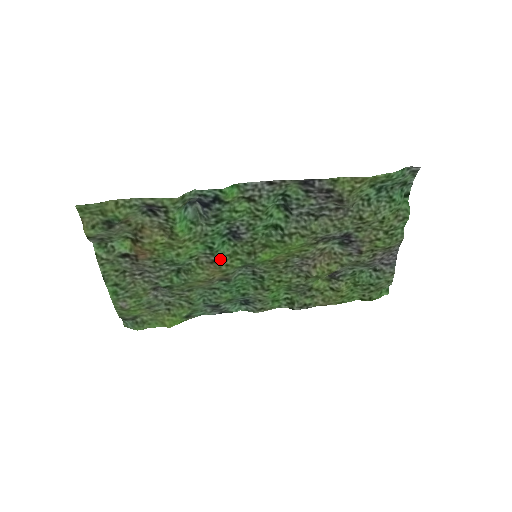
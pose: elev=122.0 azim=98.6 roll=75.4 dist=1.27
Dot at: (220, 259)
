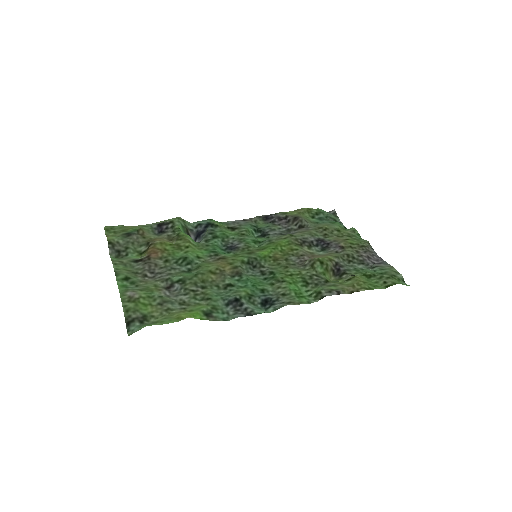
Dot at: (225, 257)
